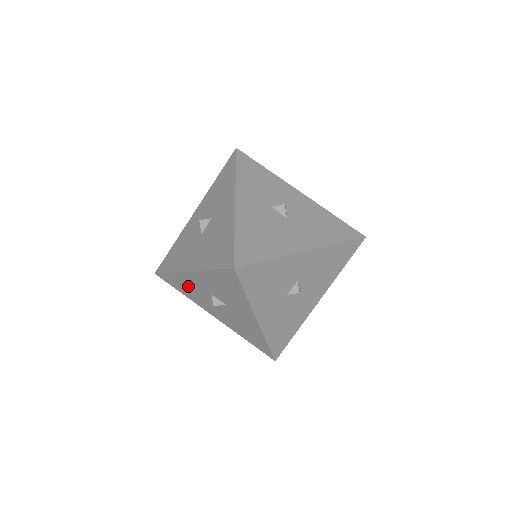
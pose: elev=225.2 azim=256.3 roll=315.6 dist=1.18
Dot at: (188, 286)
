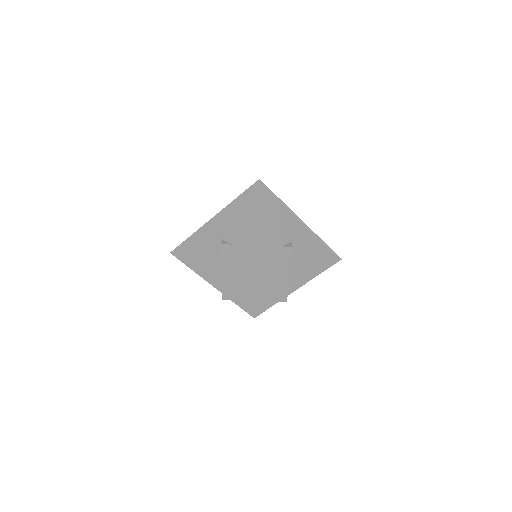
Dot at: (201, 245)
